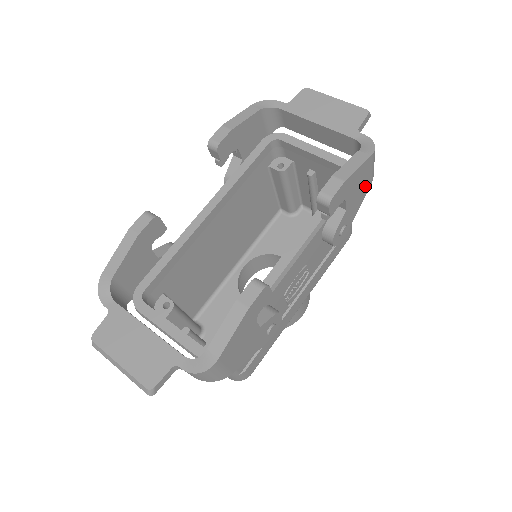
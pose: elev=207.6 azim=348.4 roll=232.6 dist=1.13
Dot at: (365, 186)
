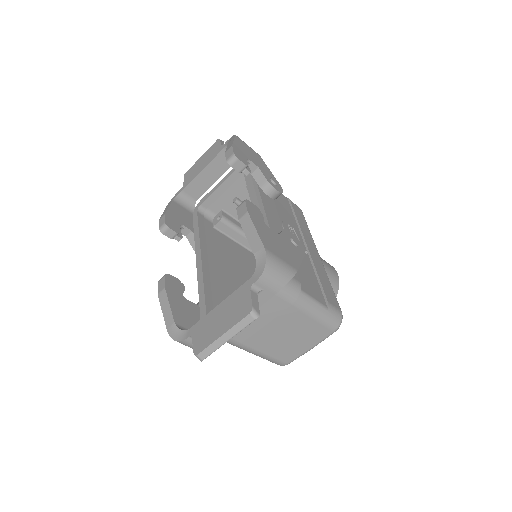
Dot at: (256, 156)
